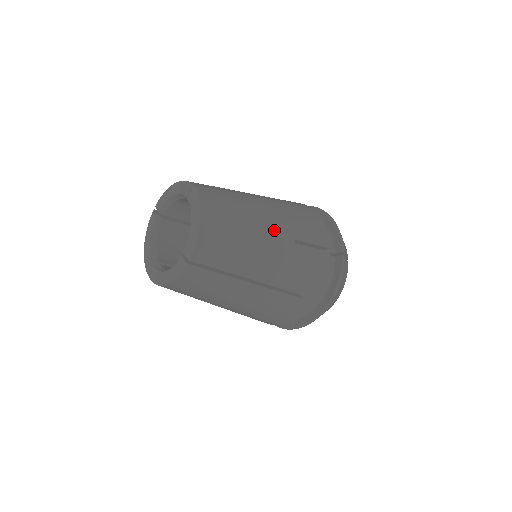
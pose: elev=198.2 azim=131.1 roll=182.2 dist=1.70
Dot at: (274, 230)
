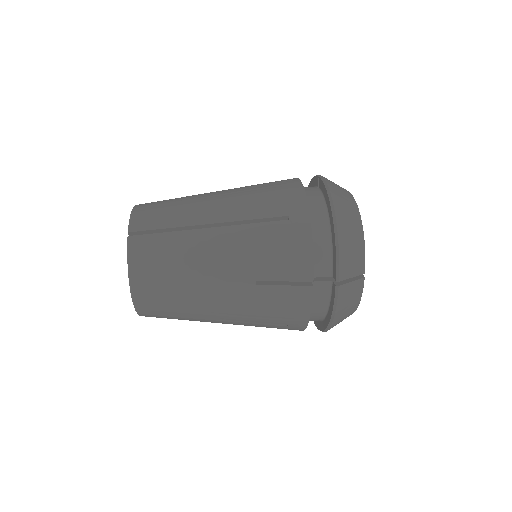
Dot at: (224, 275)
